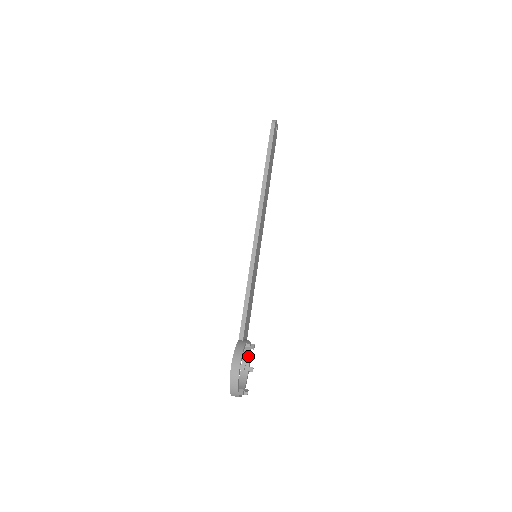
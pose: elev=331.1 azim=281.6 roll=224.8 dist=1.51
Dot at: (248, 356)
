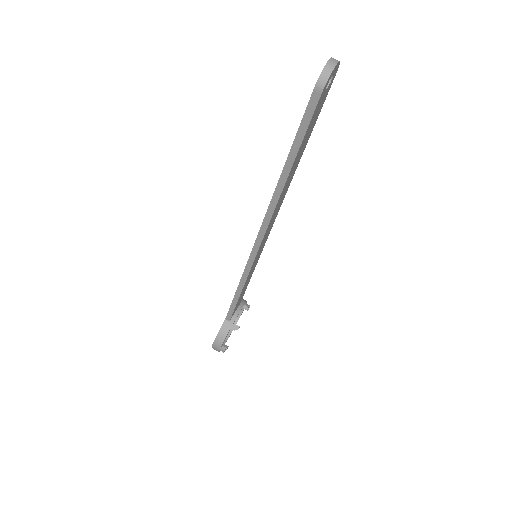
Dot at: occluded
